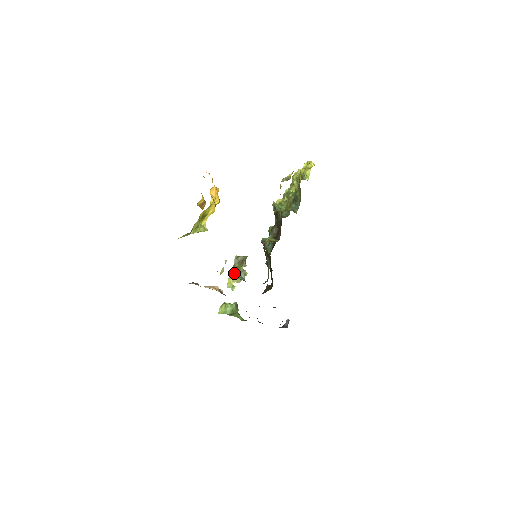
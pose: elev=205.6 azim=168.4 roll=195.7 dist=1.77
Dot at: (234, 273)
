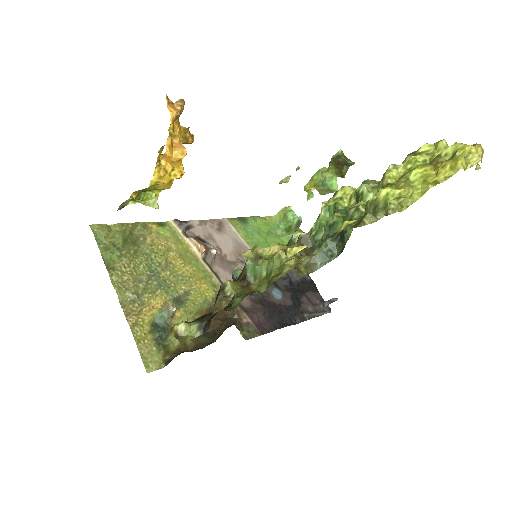
Dot at: (320, 177)
